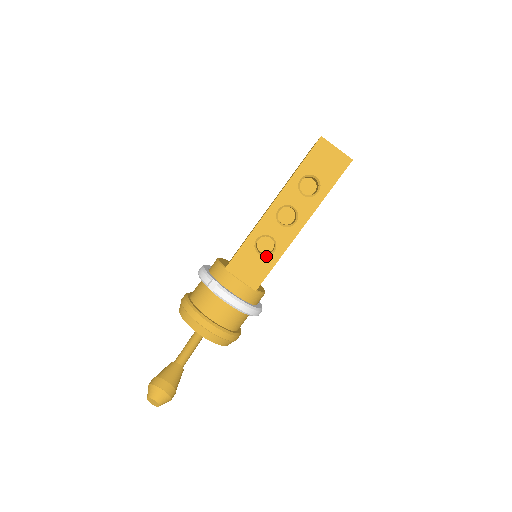
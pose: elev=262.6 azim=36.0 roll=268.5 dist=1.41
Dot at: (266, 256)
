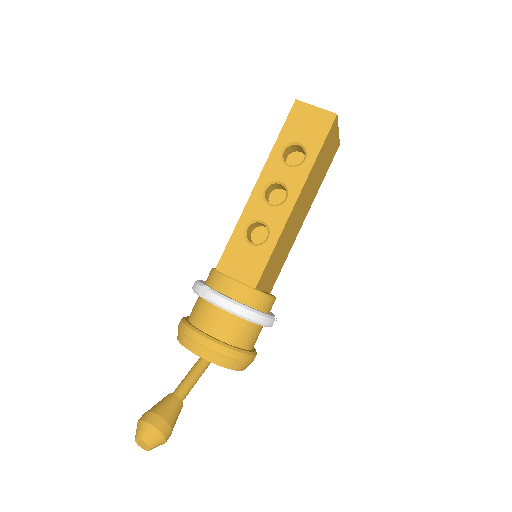
Dot at: (260, 244)
